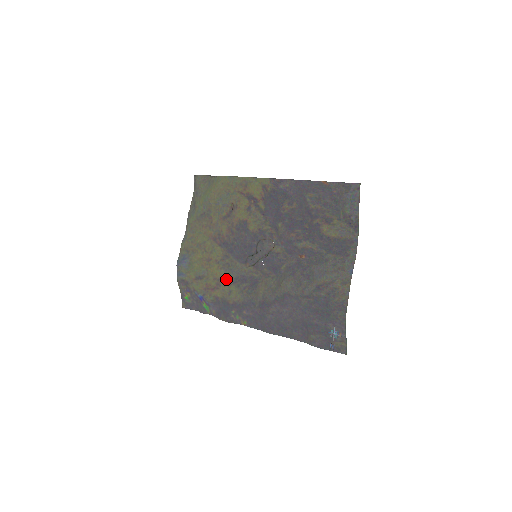
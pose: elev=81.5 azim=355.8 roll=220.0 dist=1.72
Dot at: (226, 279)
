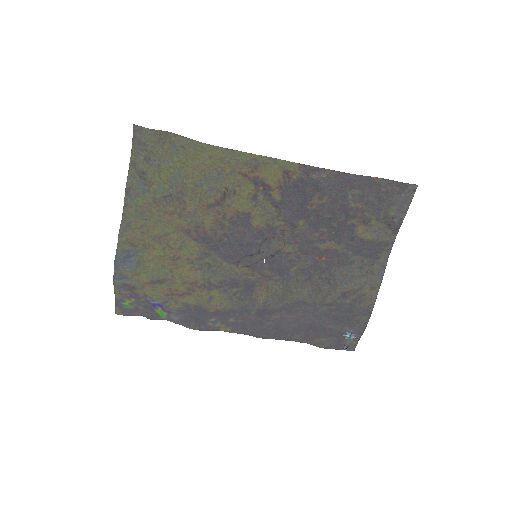
Dot at: (204, 283)
